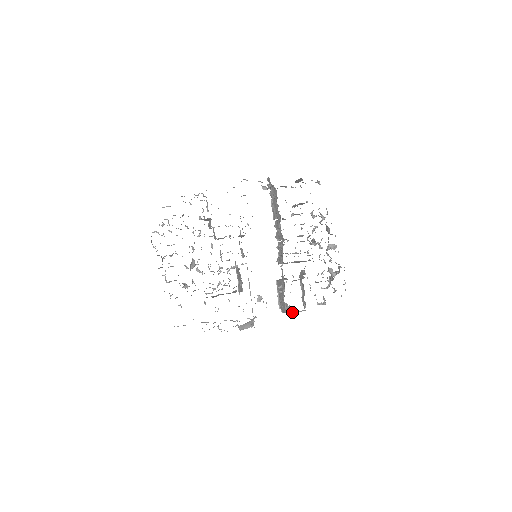
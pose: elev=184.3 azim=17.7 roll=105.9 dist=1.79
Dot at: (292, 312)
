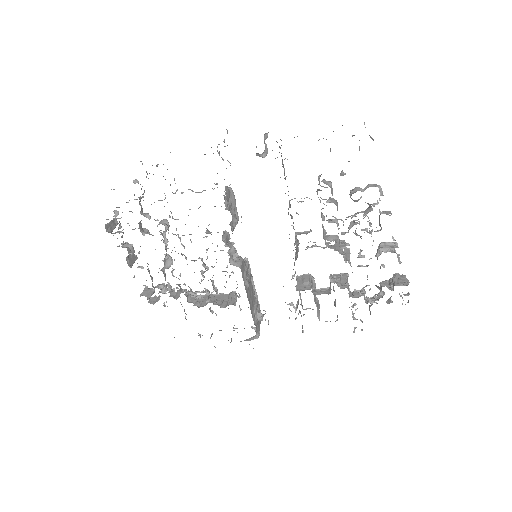
Dot at: occluded
